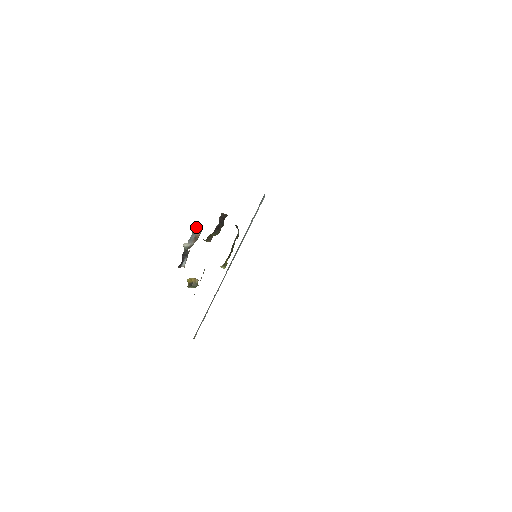
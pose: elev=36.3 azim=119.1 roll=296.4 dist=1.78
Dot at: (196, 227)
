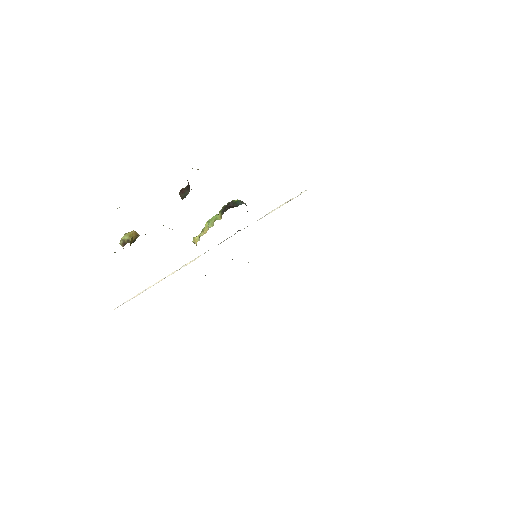
Dot at: occluded
